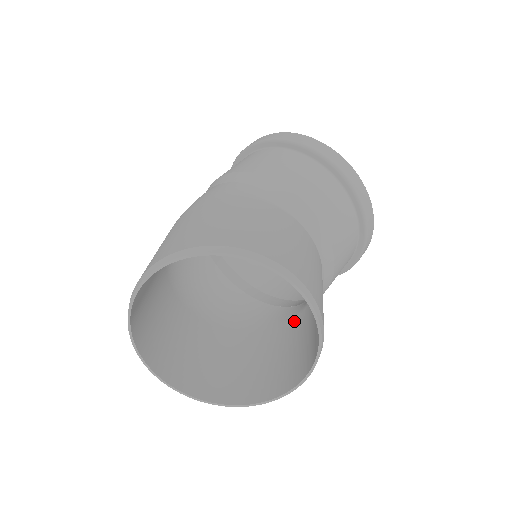
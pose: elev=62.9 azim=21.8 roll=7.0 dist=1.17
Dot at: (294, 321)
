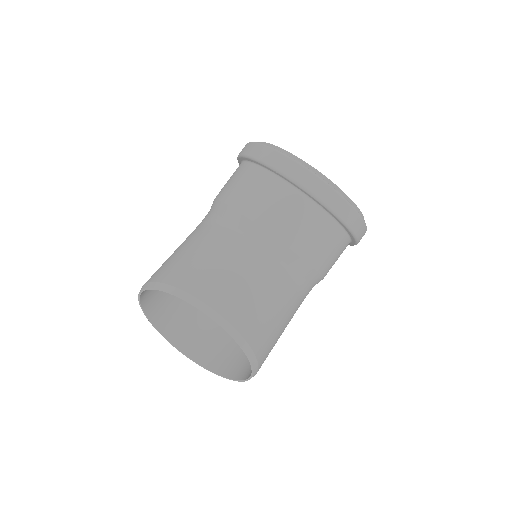
Dot at: occluded
